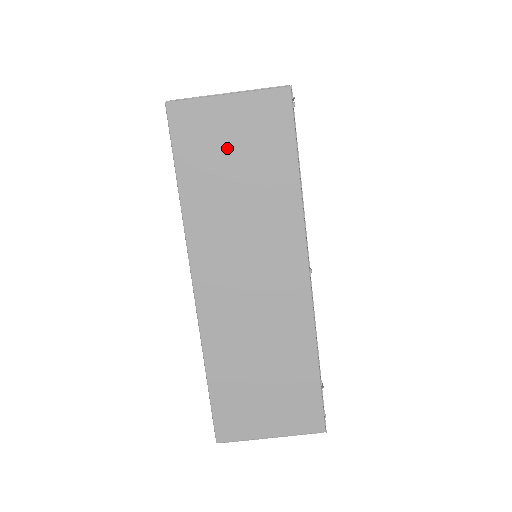
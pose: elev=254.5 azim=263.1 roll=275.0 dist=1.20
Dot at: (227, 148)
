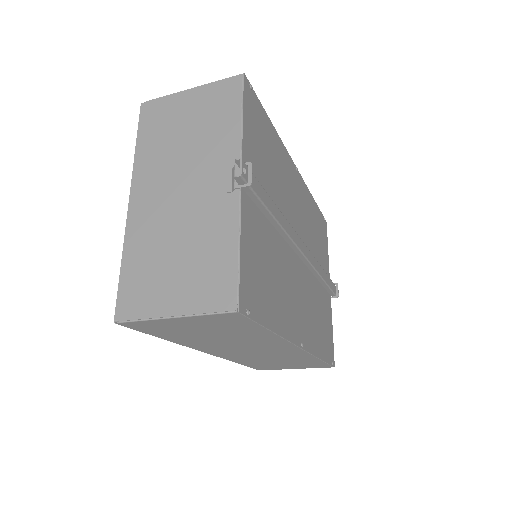
Dot at: (194, 330)
